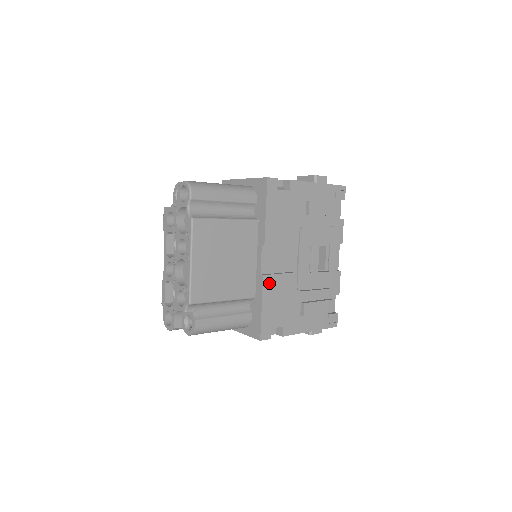
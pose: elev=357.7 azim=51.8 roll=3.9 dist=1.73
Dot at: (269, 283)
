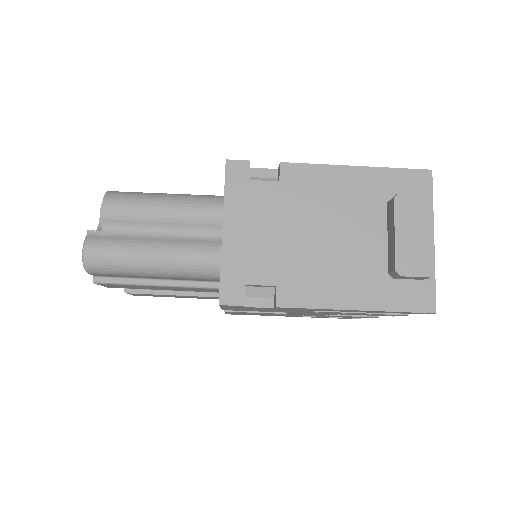
Dot at: occluded
